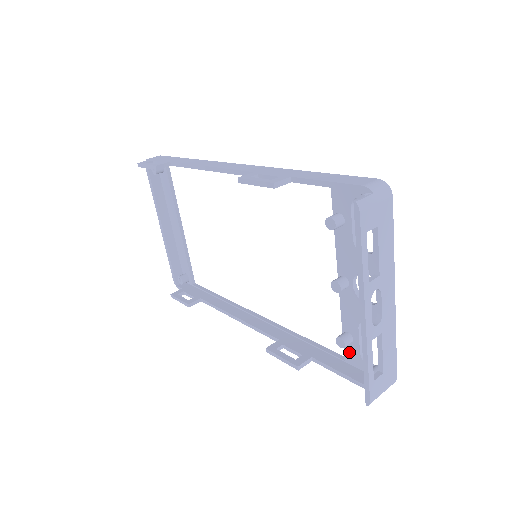
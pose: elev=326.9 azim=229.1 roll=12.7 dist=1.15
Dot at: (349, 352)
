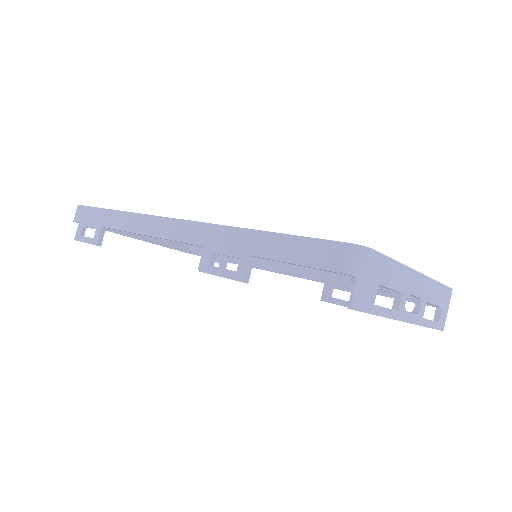
Dot at: occluded
